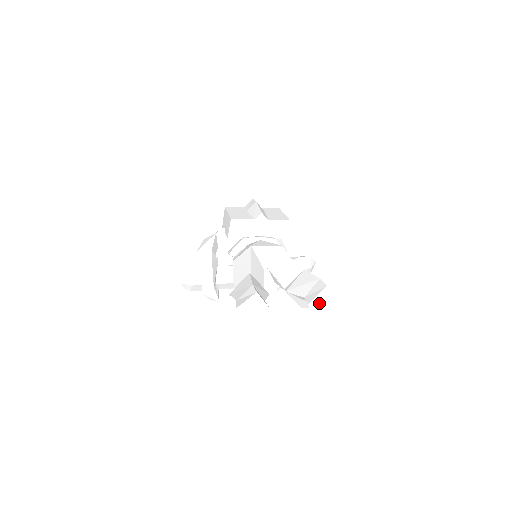
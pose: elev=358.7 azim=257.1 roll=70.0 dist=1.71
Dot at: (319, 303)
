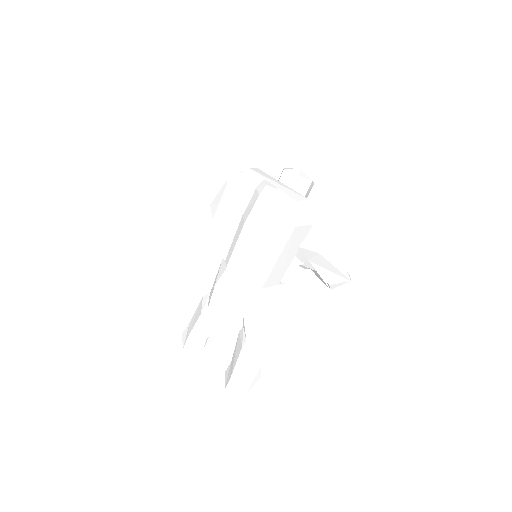
Dot at: occluded
